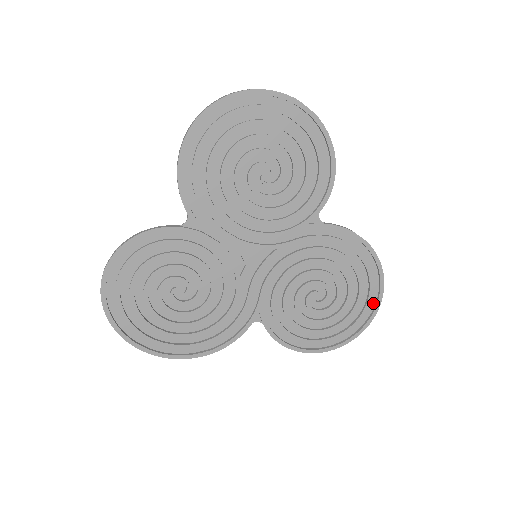
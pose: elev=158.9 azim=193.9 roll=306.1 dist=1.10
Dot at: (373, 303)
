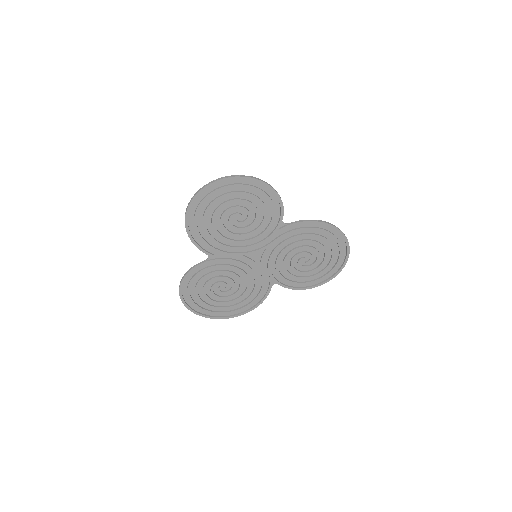
Dot at: (345, 248)
